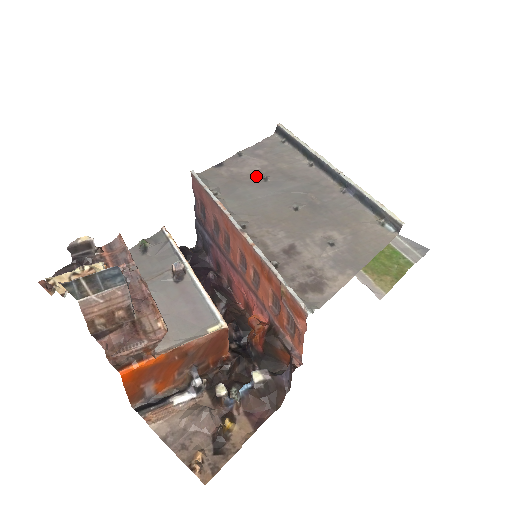
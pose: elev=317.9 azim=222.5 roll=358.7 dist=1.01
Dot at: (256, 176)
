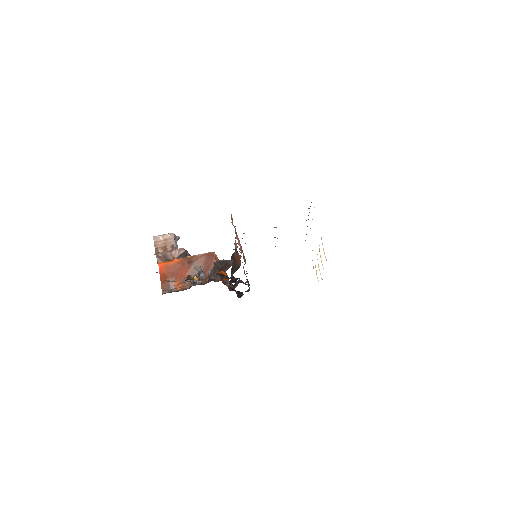
Dot at: occluded
